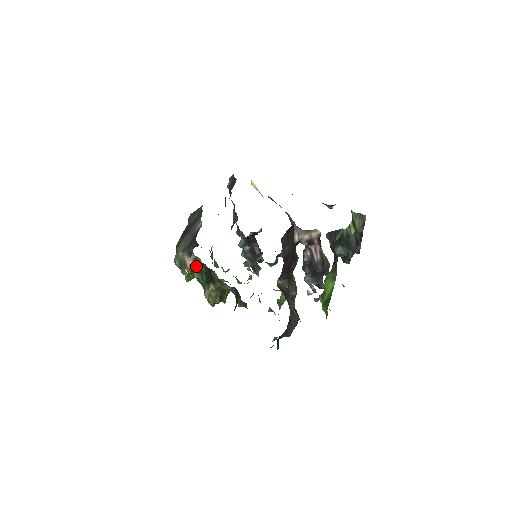
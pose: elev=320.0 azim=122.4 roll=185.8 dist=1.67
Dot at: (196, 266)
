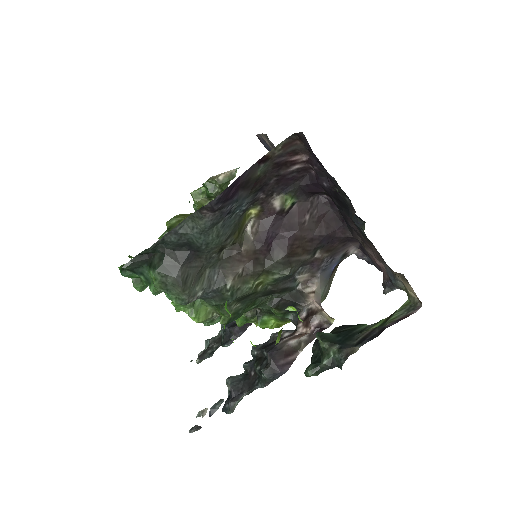
Dot at: (219, 188)
